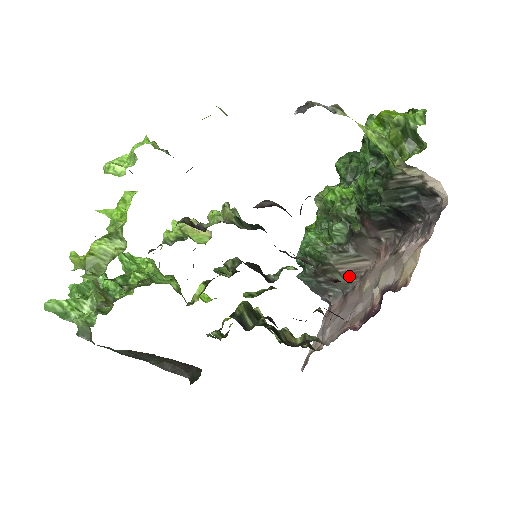
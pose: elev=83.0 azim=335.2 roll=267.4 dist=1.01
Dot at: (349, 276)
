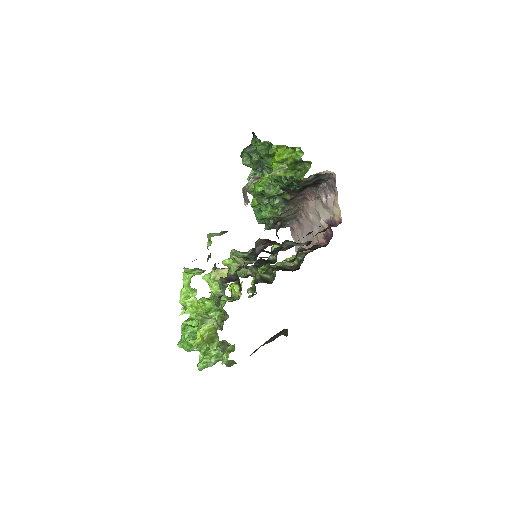
Dot at: (294, 213)
